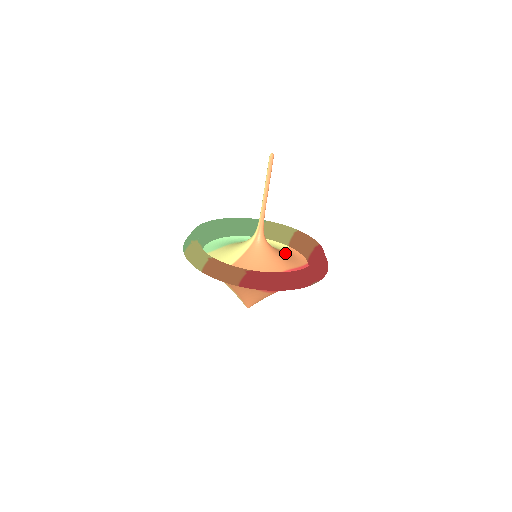
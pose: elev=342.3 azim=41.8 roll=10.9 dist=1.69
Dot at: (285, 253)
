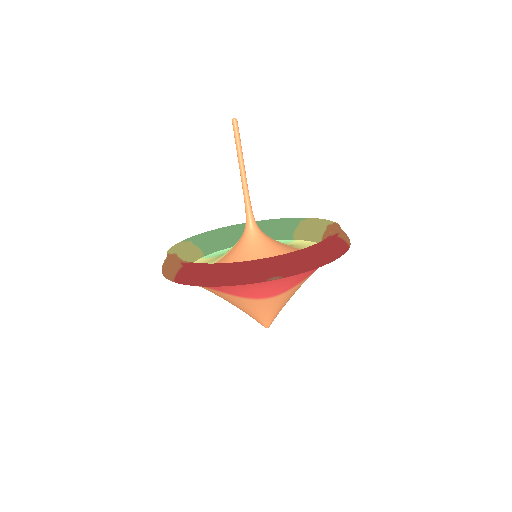
Dot at: occluded
